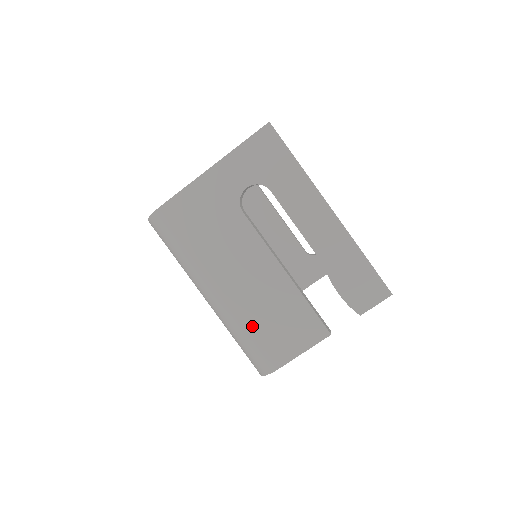
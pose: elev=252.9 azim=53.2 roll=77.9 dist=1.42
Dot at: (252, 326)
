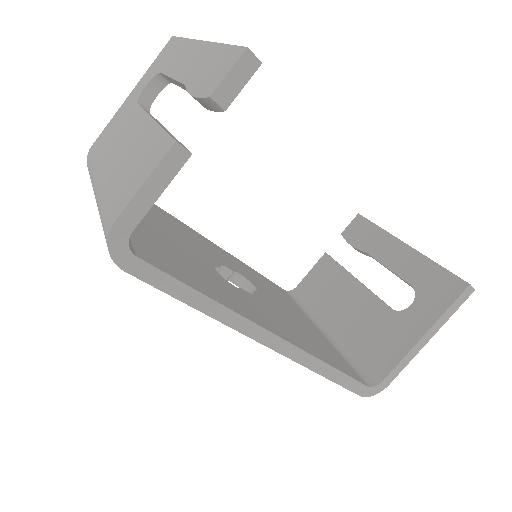
Dot at: (110, 191)
